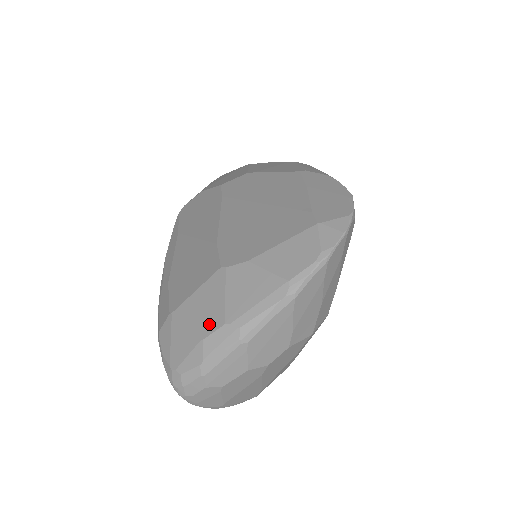
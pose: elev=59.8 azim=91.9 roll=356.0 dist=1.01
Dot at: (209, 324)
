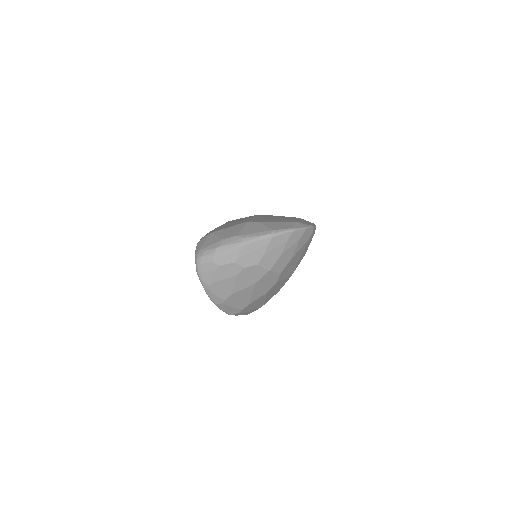
Dot at: (229, 235)
